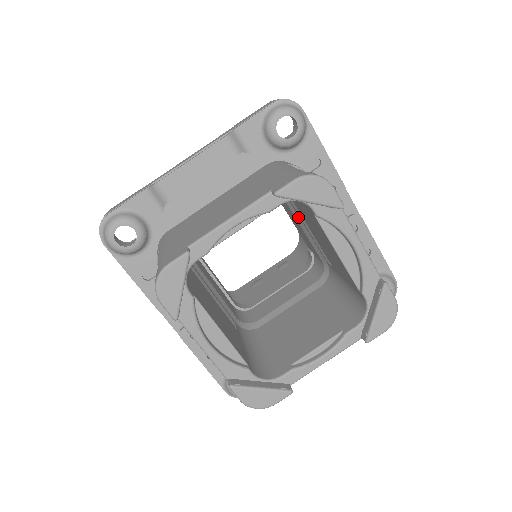
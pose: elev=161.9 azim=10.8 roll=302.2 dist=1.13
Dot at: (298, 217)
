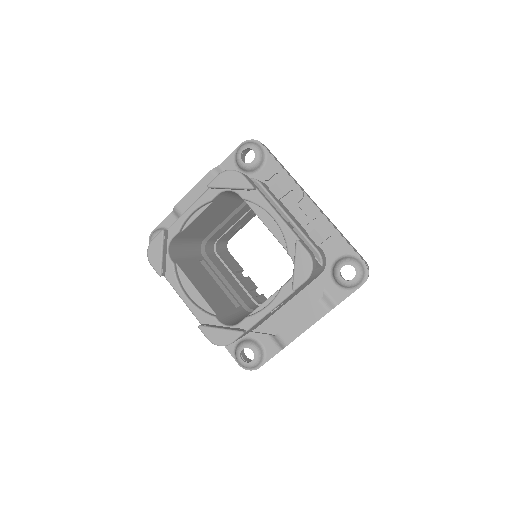
Dot at: occluded
